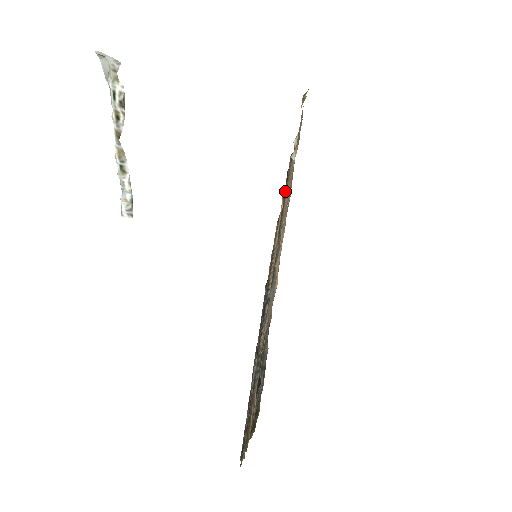
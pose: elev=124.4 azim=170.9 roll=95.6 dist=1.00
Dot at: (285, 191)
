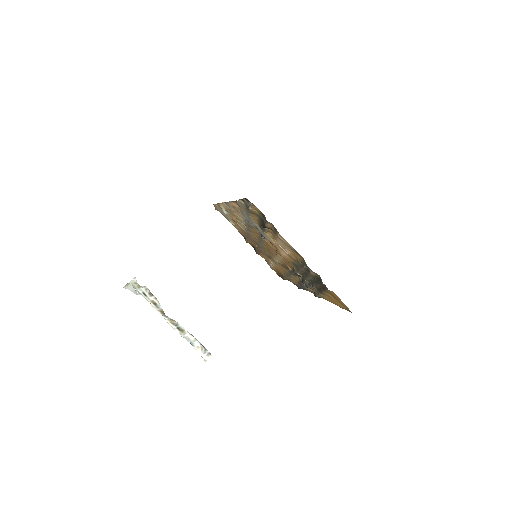
Dot at: occluded
